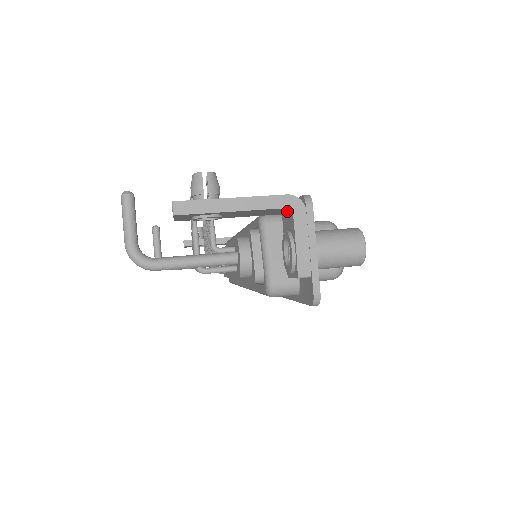
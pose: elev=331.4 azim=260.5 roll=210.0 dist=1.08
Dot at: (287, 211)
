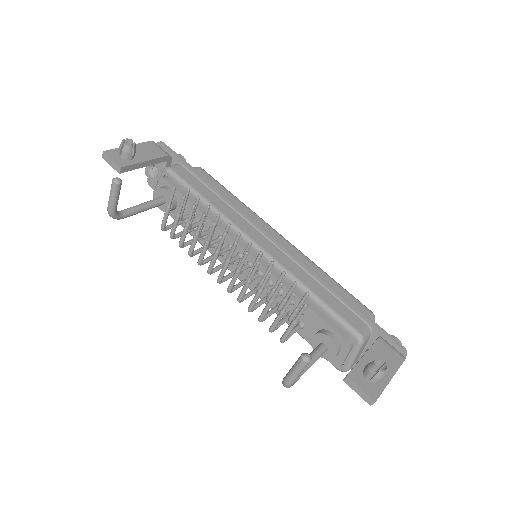
Dot at: occluded
